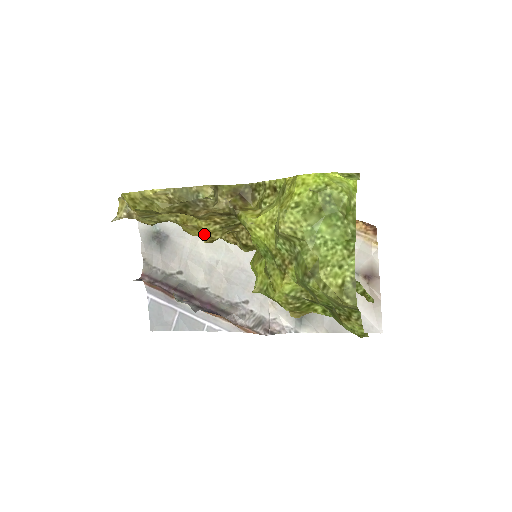
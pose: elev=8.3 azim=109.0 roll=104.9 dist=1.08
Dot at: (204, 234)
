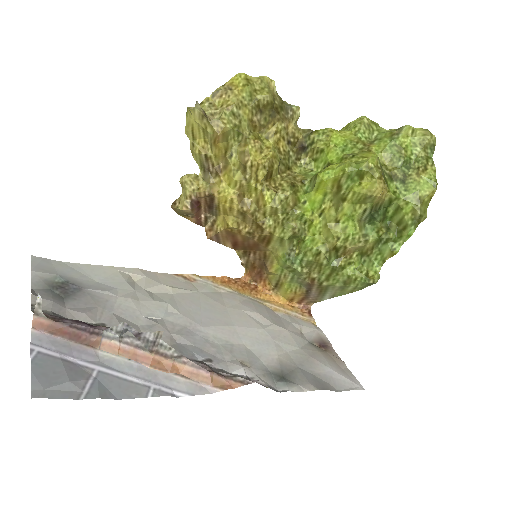
Dot at: (270, 154)
